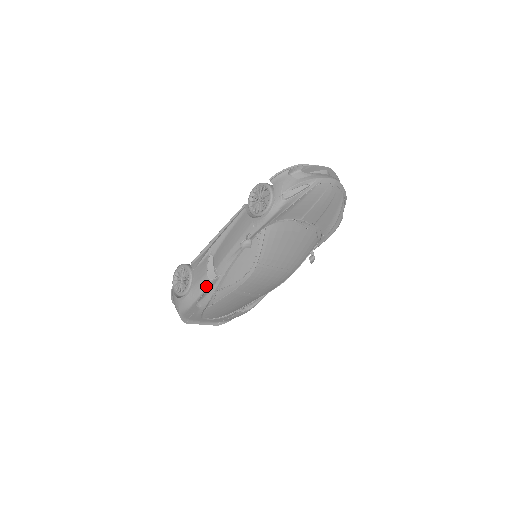
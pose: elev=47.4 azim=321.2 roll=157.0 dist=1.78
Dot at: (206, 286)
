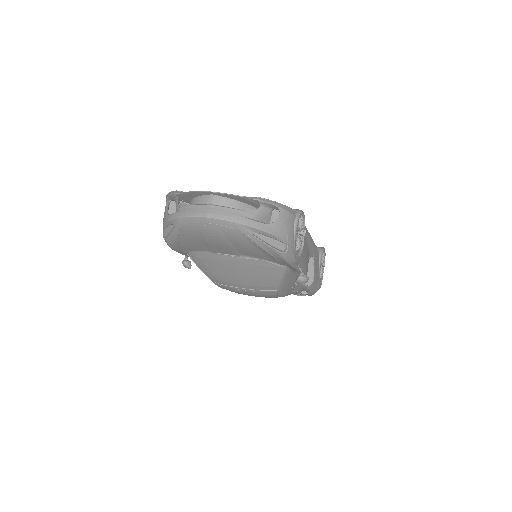
Dot at: occluded
